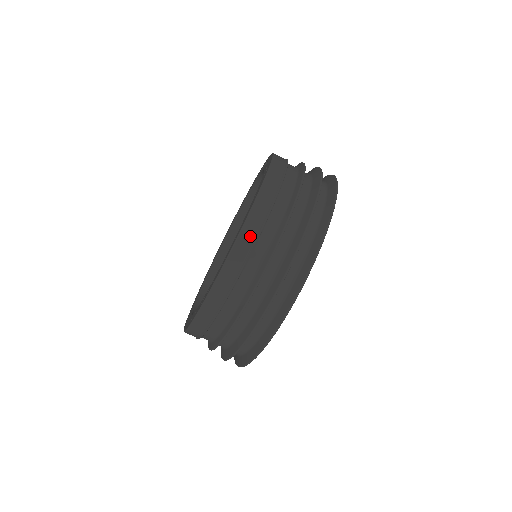
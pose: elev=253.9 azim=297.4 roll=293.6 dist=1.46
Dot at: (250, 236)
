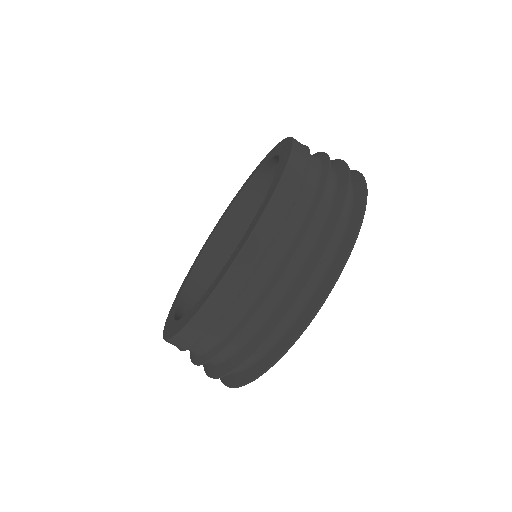
Dot at: (282, 206)
